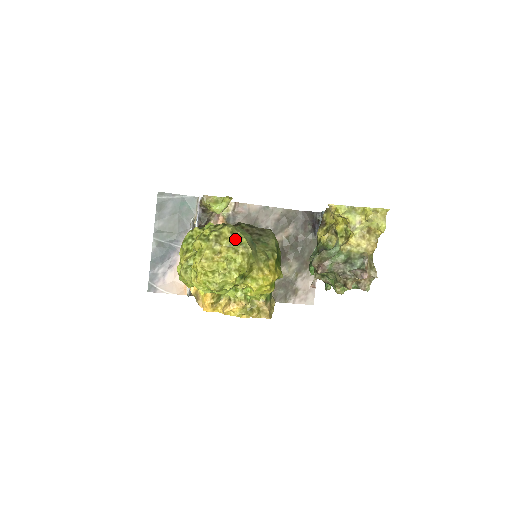
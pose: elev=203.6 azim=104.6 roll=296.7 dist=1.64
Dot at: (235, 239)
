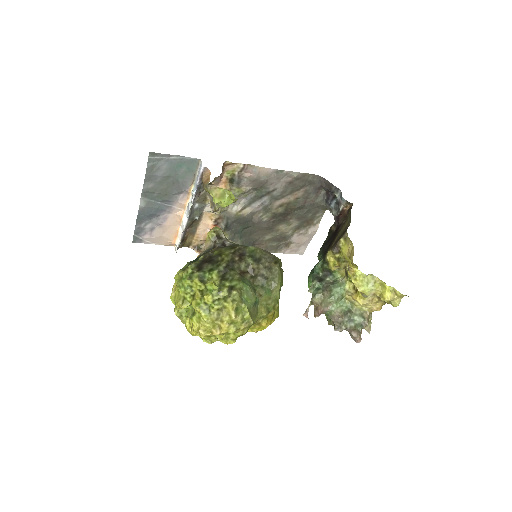
Dot at: (238, 318)
